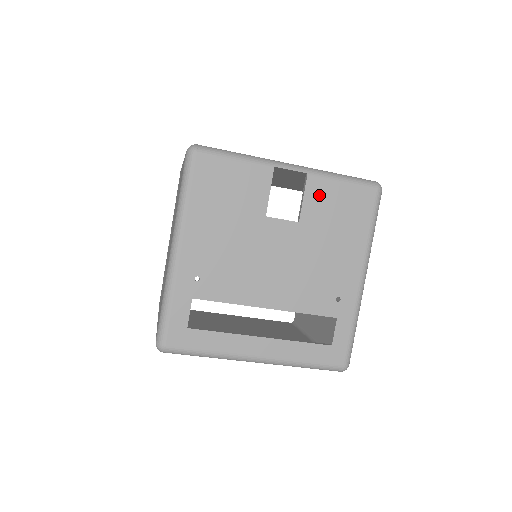
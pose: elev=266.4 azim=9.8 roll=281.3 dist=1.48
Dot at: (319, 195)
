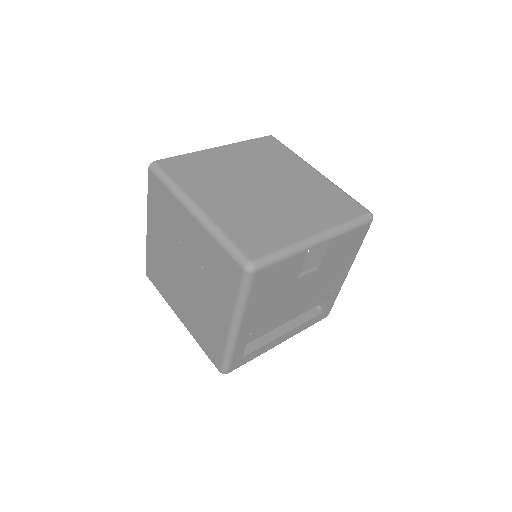
Dot at: (334, 247)
